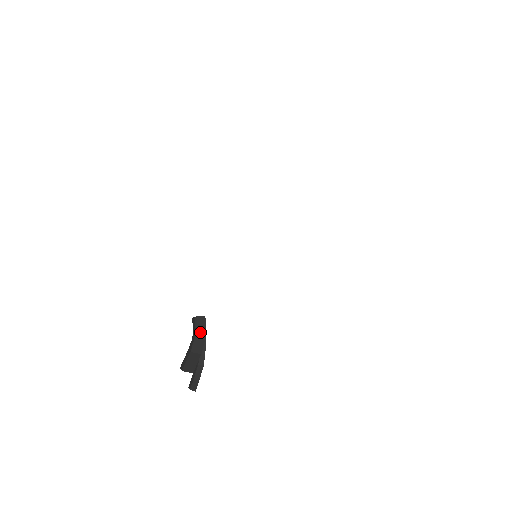
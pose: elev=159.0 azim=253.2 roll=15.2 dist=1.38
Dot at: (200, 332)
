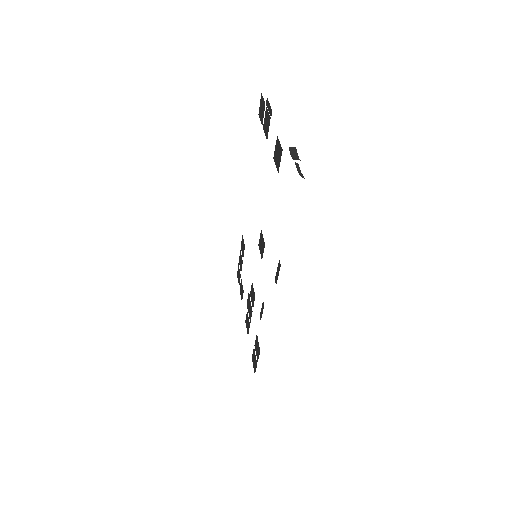
Dot at: (294, 158)
